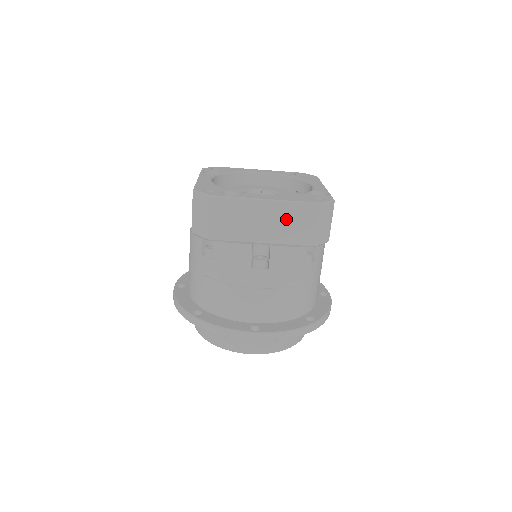
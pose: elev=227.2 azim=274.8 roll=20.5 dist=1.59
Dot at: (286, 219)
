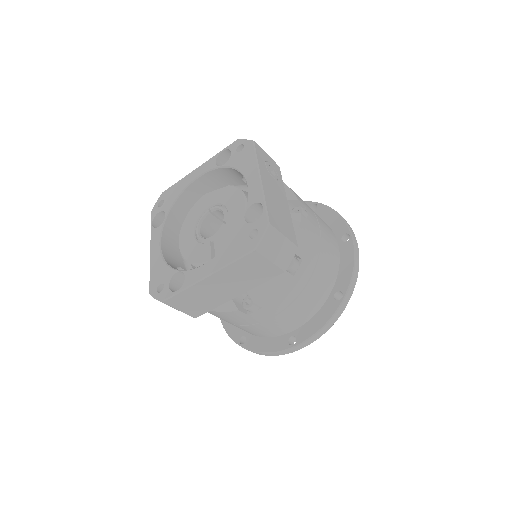
Dot at: (238, 275)
